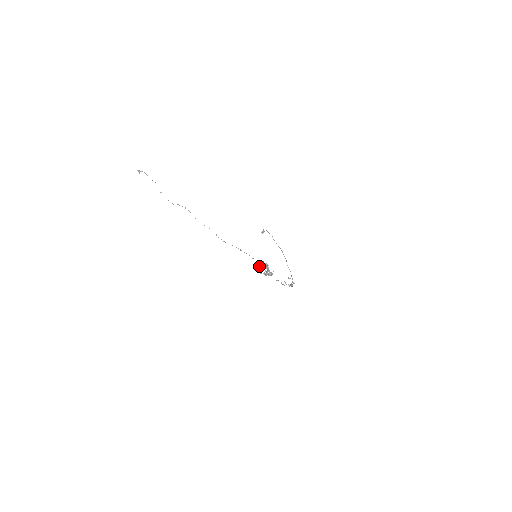
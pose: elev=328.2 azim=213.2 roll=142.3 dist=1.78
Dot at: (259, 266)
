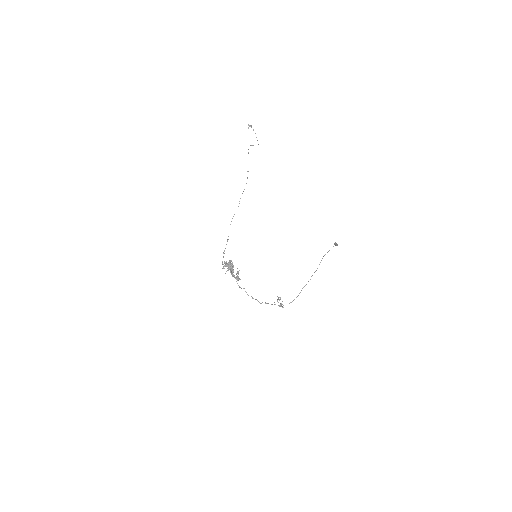
Dot at: (225, 263)
